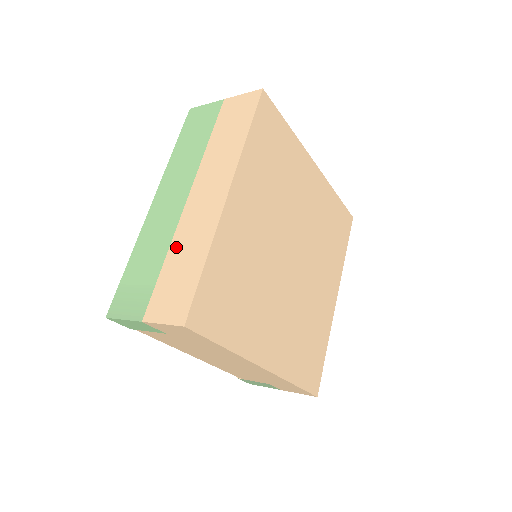
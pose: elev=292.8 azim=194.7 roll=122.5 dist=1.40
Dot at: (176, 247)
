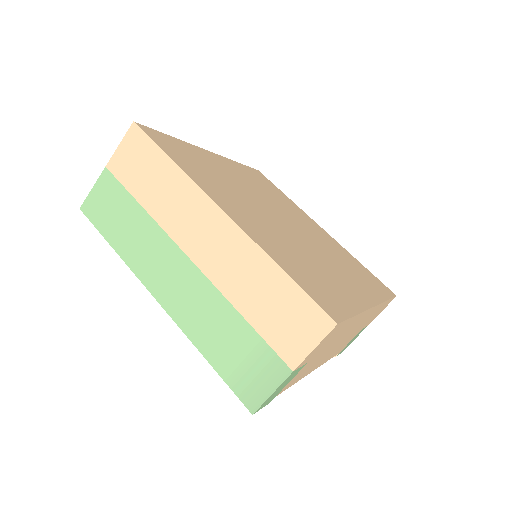
Dot at: (237, 295)
